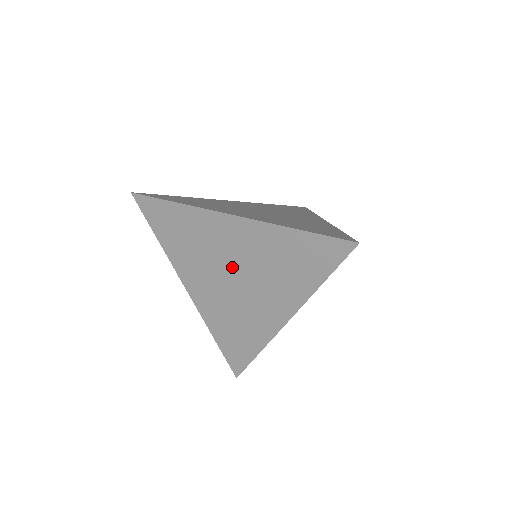
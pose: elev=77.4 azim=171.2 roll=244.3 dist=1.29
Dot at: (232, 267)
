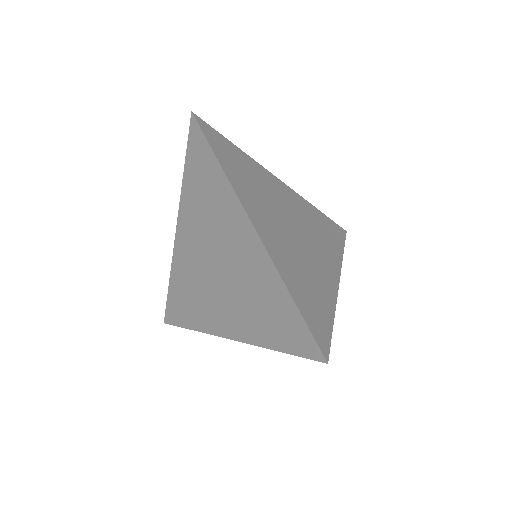
Dot at: (222, 259)
